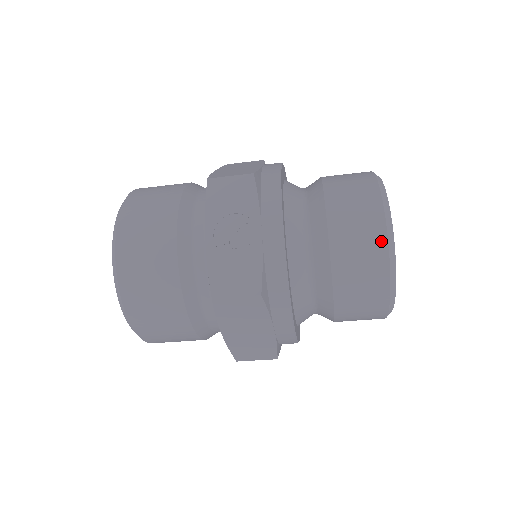
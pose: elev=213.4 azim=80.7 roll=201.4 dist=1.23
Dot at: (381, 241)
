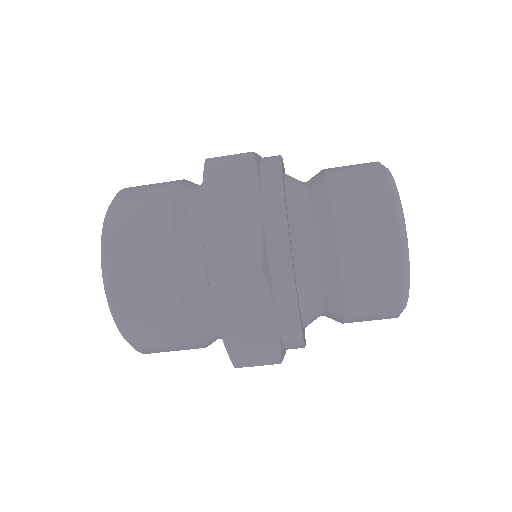
Dot at: (372, 162)
